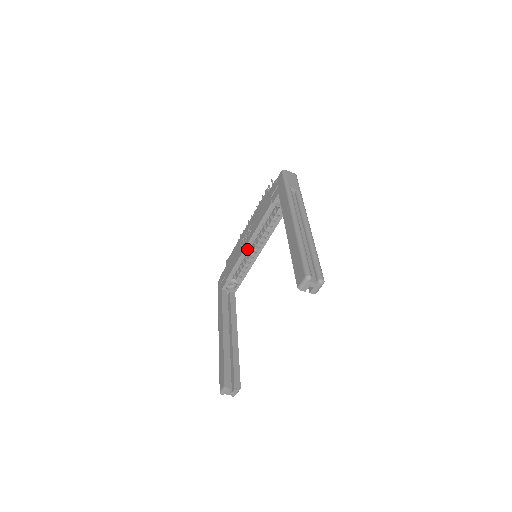
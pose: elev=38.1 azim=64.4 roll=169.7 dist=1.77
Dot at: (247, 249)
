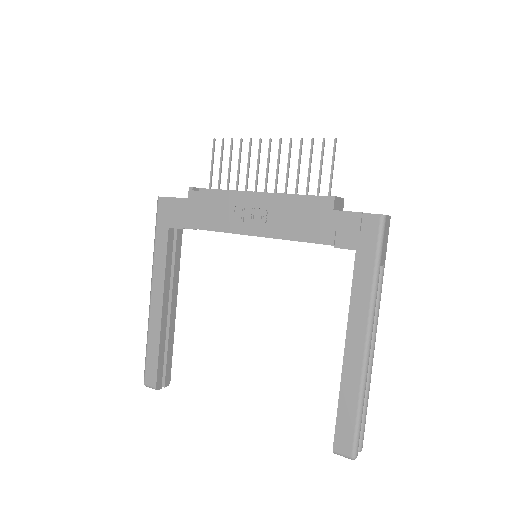
Dot at: (246, 234)
